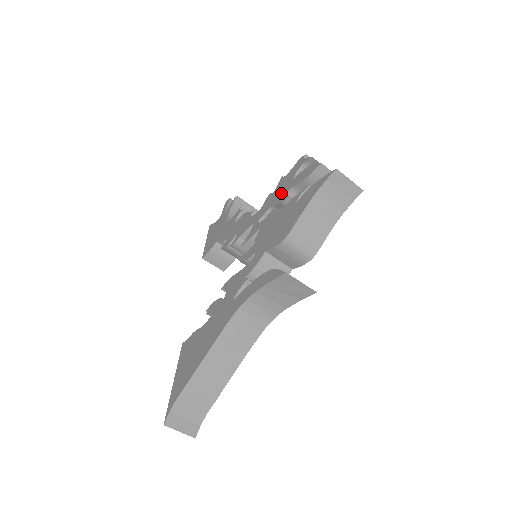
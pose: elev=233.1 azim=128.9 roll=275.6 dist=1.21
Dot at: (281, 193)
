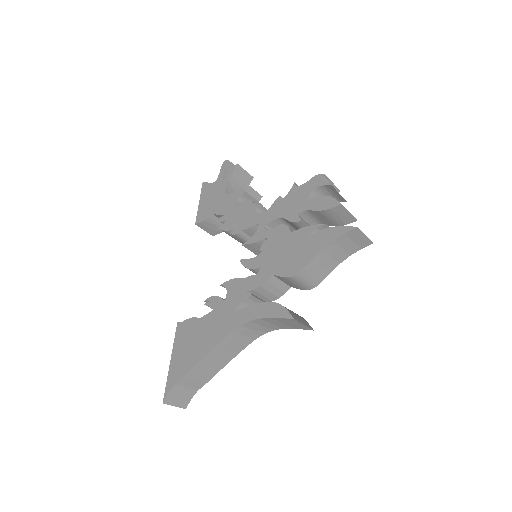
Dot at: (293, 208)
